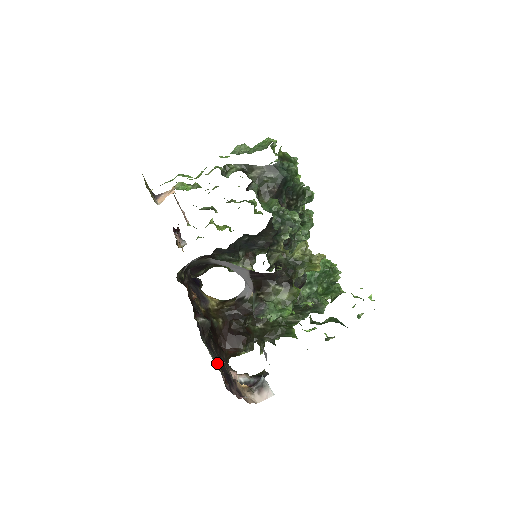
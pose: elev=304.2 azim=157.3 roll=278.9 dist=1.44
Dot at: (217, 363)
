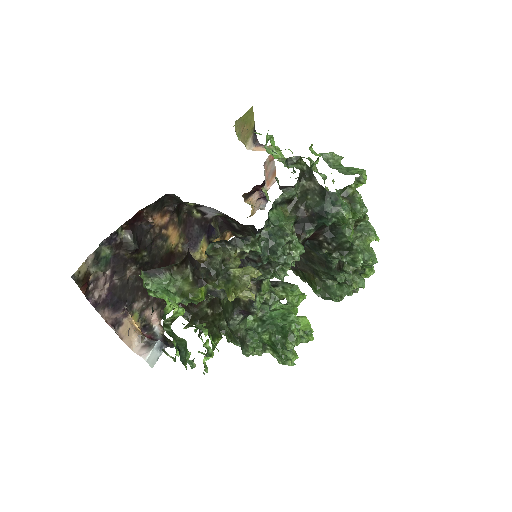
Dot at: (103, 276)
